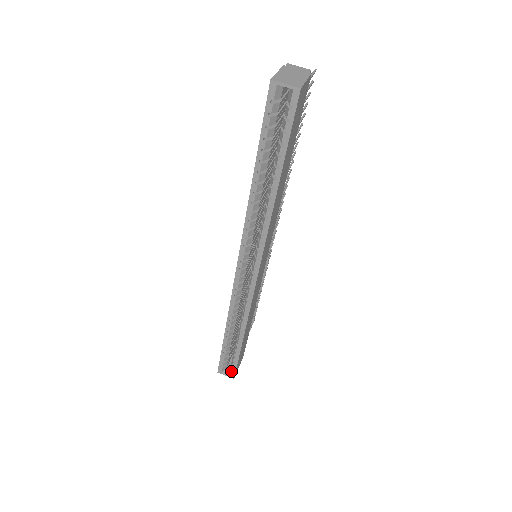
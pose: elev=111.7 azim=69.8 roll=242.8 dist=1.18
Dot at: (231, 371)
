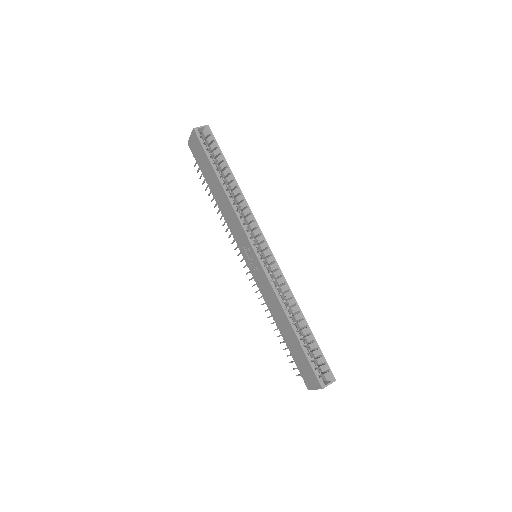
Dot at: (328, 373)
